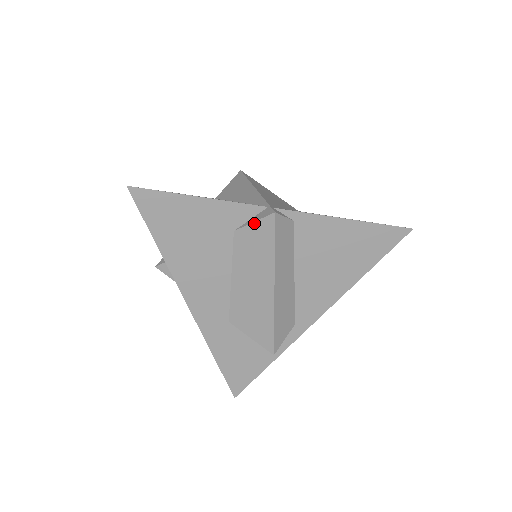
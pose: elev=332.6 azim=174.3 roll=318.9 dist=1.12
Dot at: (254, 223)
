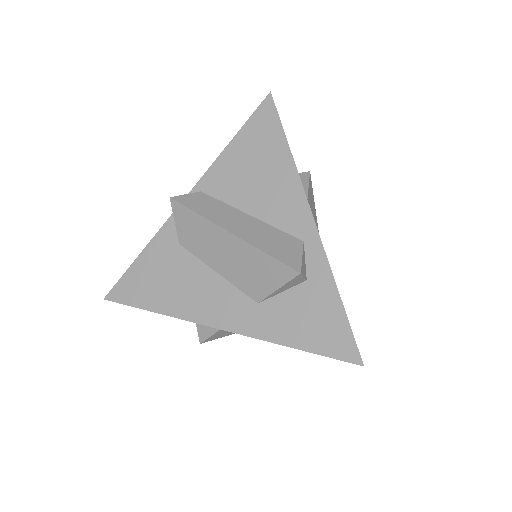
Dot at: (175, 221)
